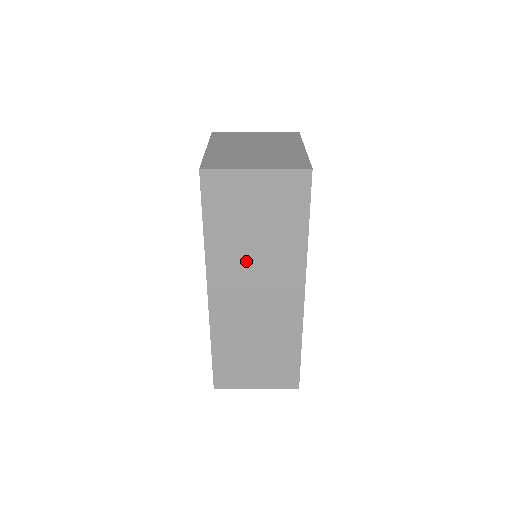
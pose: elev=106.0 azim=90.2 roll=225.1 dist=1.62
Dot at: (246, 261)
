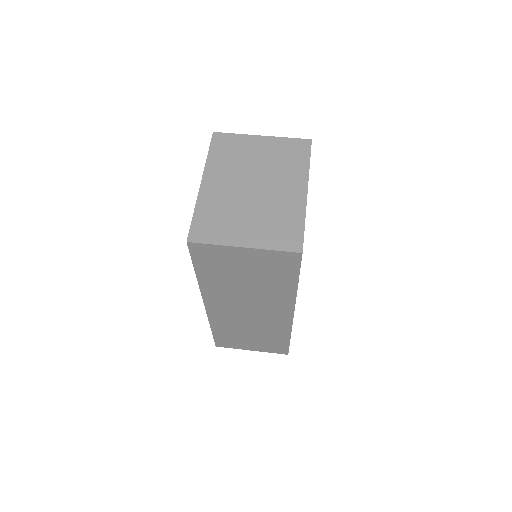
Dot at: (238, 294)
